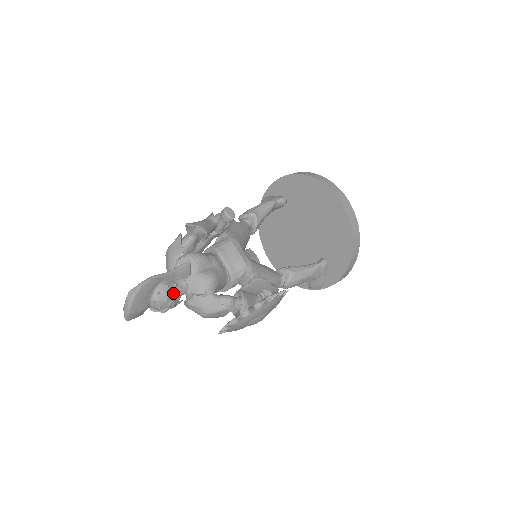
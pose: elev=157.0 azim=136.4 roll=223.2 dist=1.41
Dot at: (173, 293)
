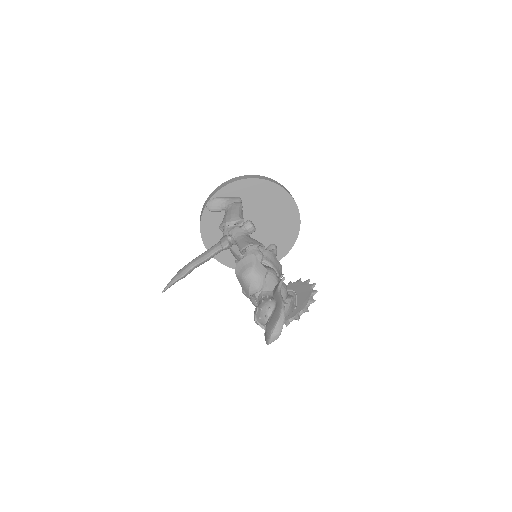
Dot at: occluded
